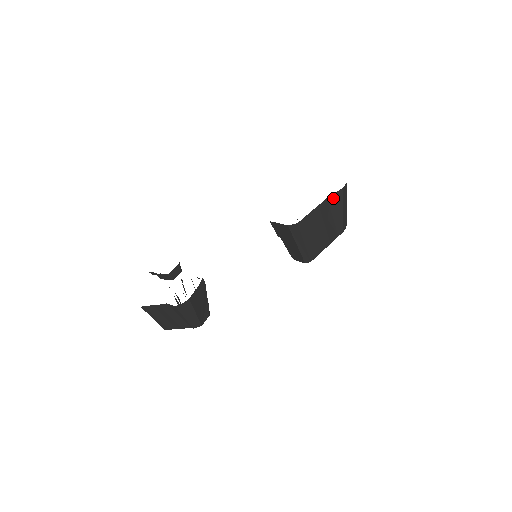
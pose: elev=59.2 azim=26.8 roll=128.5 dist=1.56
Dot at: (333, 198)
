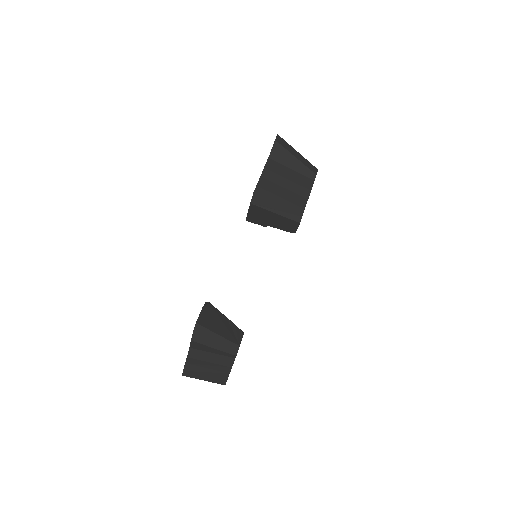
Dot at: (275, 154)
